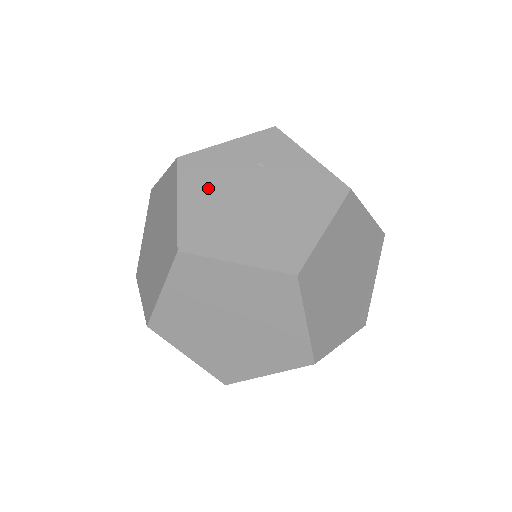
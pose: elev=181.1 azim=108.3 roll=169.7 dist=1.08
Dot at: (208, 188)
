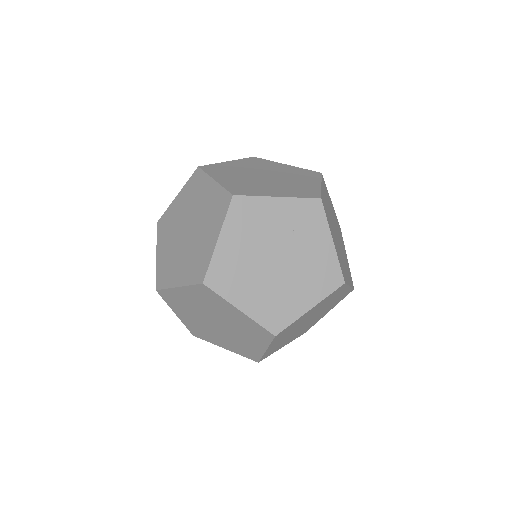
Dot at: (245, 237)
